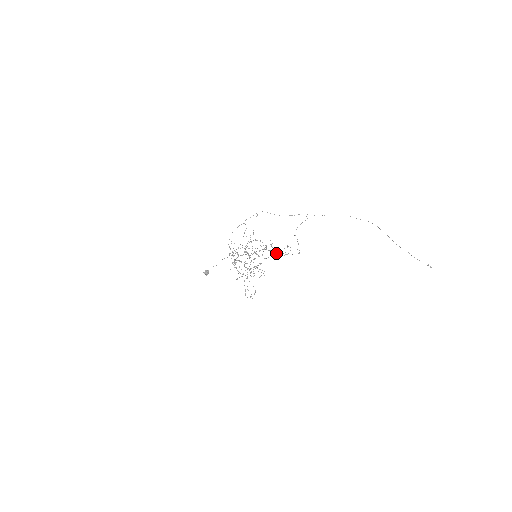
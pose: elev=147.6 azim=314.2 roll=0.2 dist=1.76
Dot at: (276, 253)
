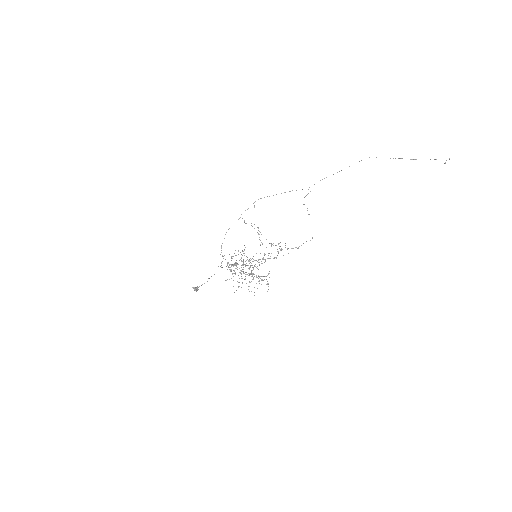
Dot at: occluded
